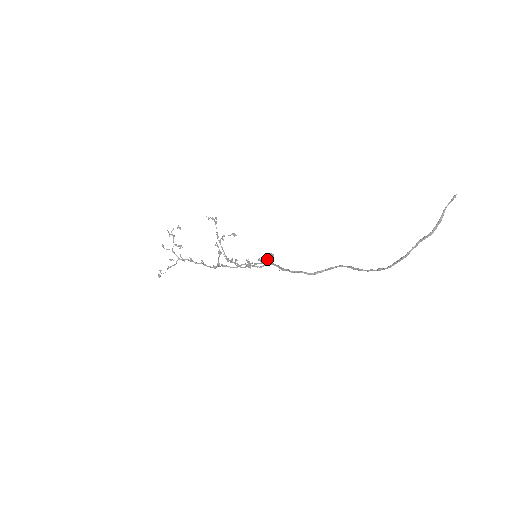
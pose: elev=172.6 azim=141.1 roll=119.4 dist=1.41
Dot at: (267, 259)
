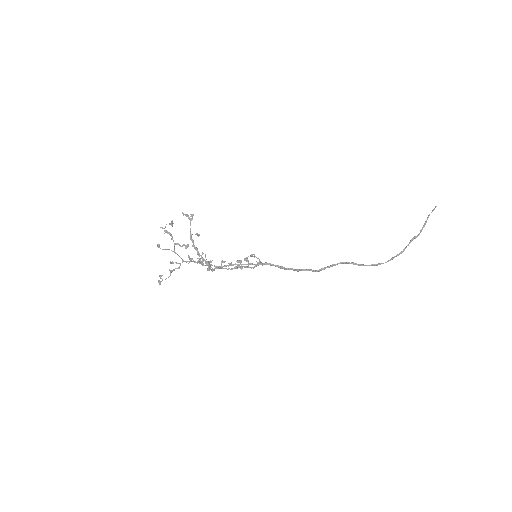
Dot at: (238, 260)
